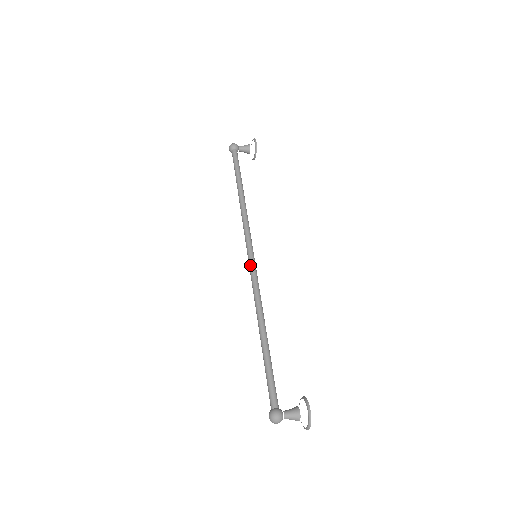
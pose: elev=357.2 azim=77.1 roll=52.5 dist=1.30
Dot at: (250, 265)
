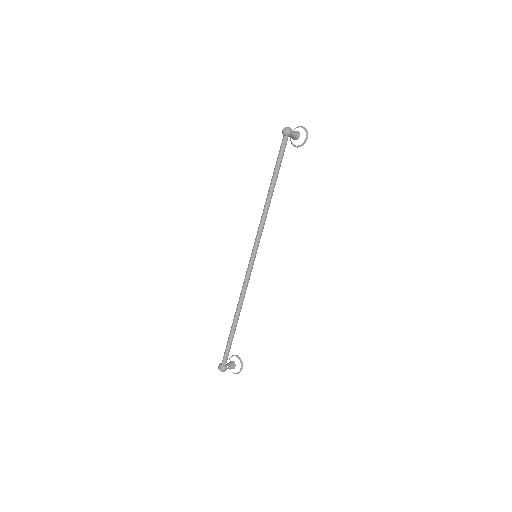
Dot at: (251, 266)
